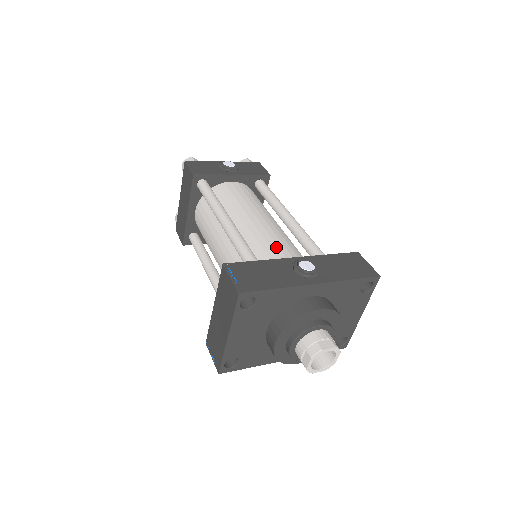
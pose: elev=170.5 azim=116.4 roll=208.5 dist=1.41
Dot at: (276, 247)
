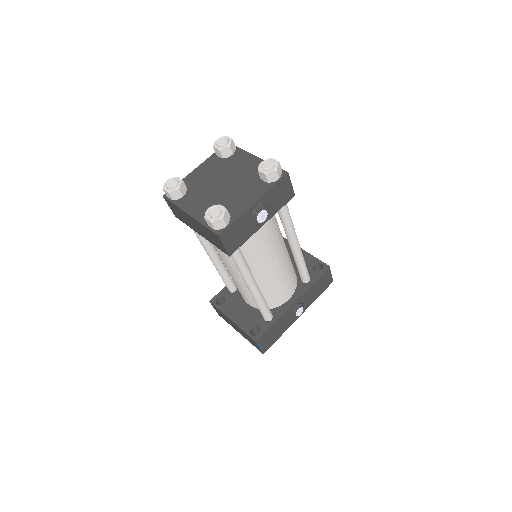
Dot at: (282, 290)
